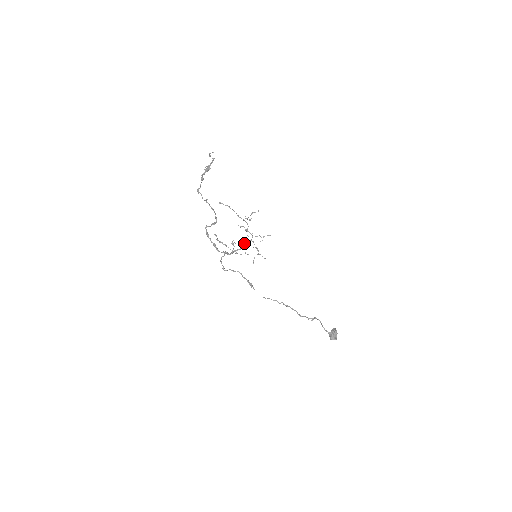
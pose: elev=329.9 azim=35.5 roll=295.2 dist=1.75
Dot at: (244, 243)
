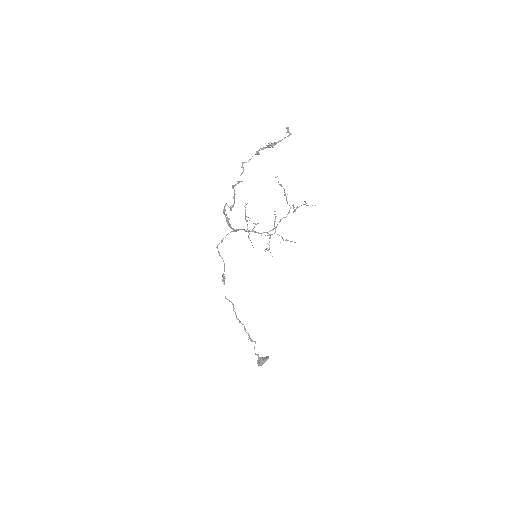
Dot at: occluded
